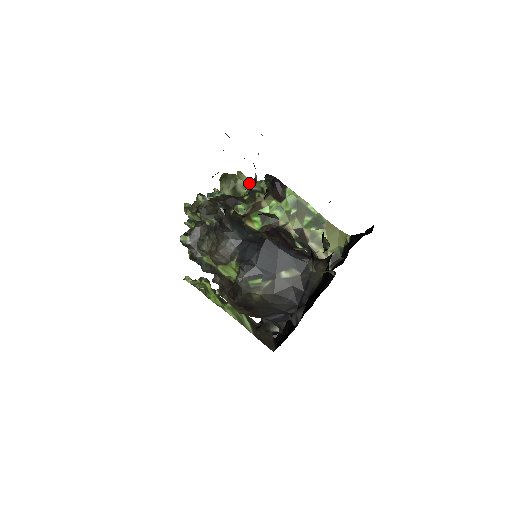
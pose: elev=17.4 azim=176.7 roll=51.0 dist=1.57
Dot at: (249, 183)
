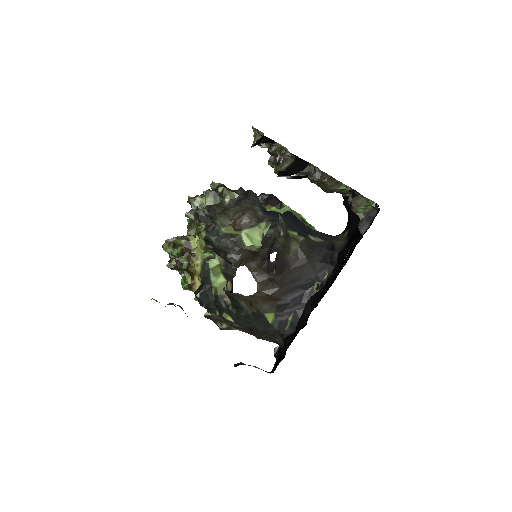
Dot at: occluded
